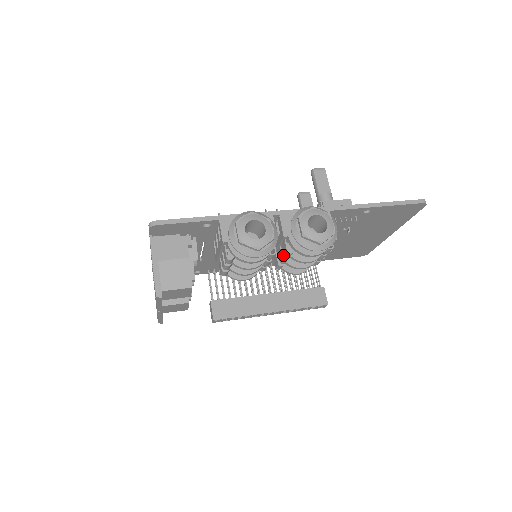
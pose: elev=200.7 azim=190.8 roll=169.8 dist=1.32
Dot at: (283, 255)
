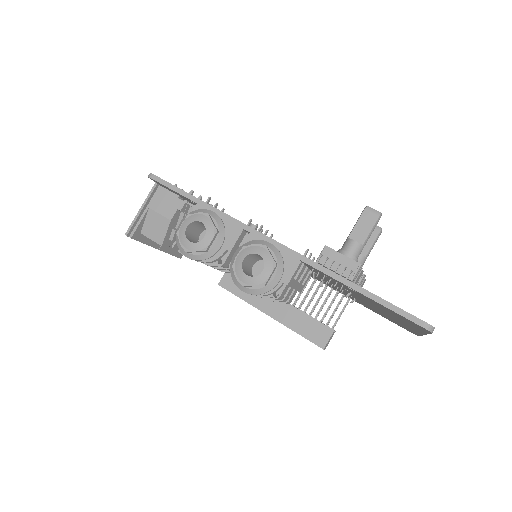
Dot at: occluded
